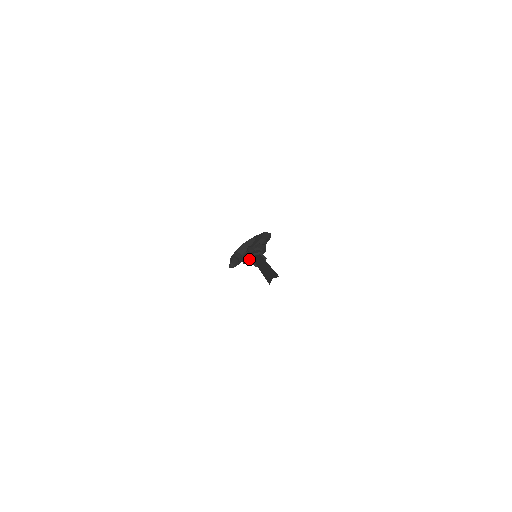
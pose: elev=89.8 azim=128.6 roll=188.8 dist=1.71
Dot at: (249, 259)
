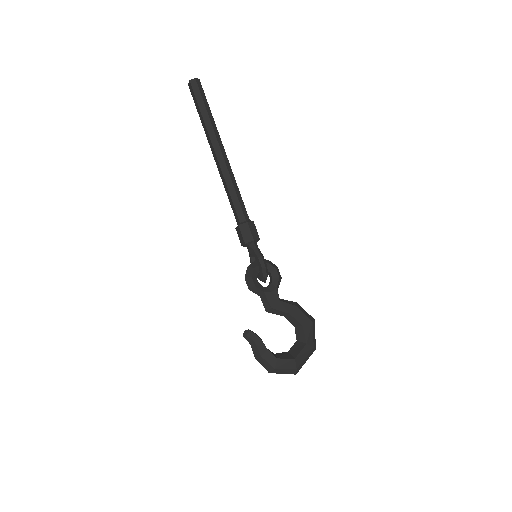
Dot at: occluded
